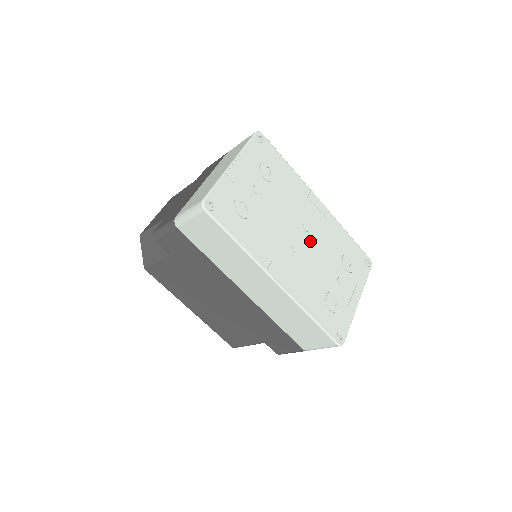
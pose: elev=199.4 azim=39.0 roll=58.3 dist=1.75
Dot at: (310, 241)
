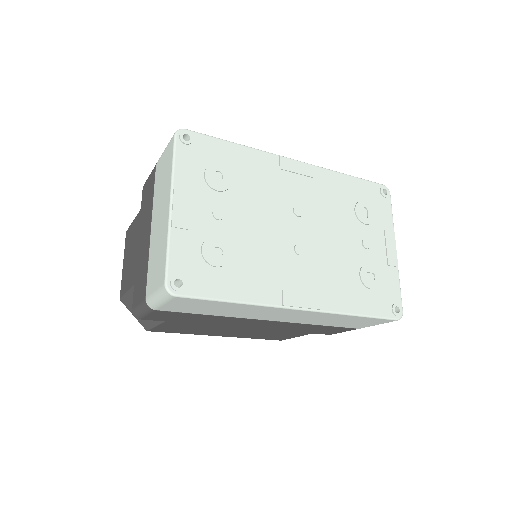
Dot at: (311, 224)
